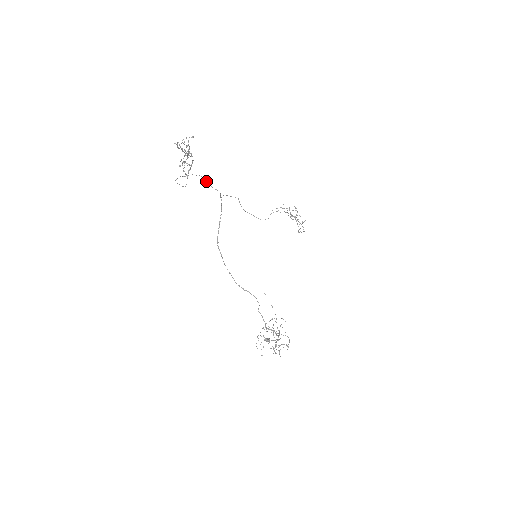
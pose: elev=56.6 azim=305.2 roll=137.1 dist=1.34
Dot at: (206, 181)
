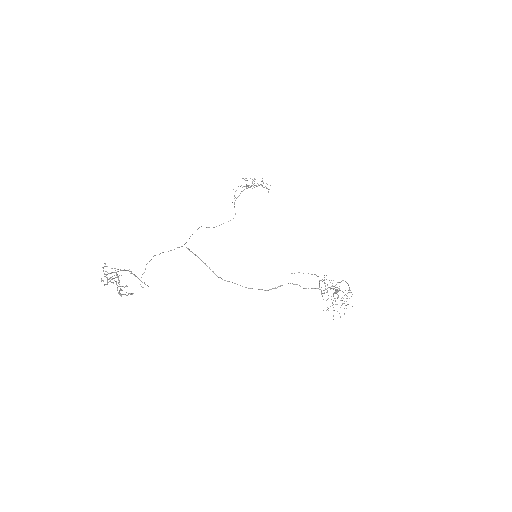
Dot at: occluded
